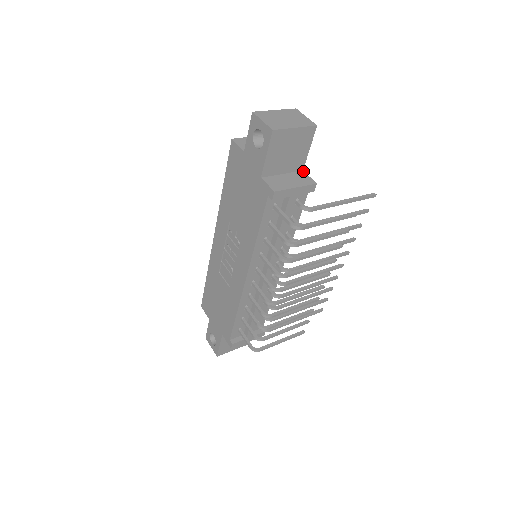
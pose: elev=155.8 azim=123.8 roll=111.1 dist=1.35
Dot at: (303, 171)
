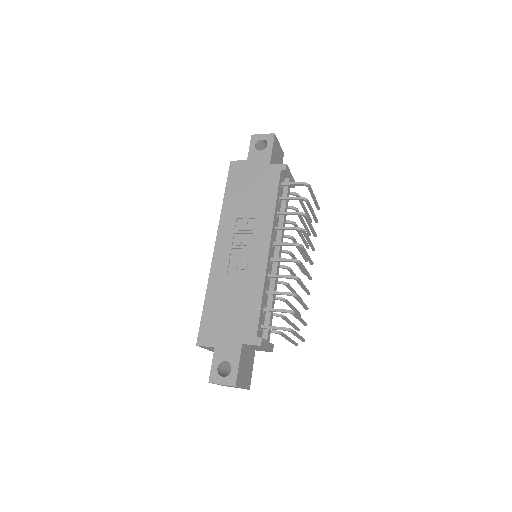
Dot at: occluded
